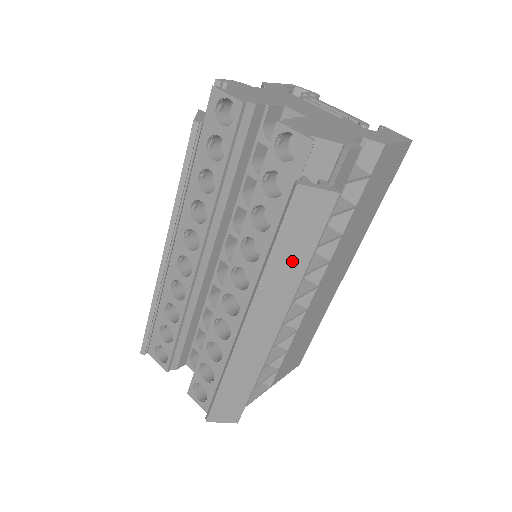
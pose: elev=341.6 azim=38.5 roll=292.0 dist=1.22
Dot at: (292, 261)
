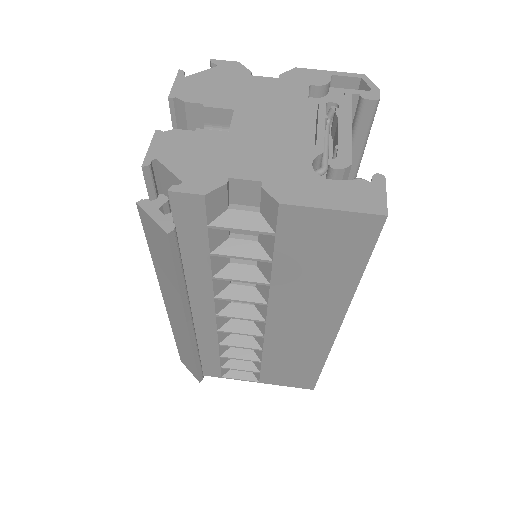
Dot at: (168, 275)
